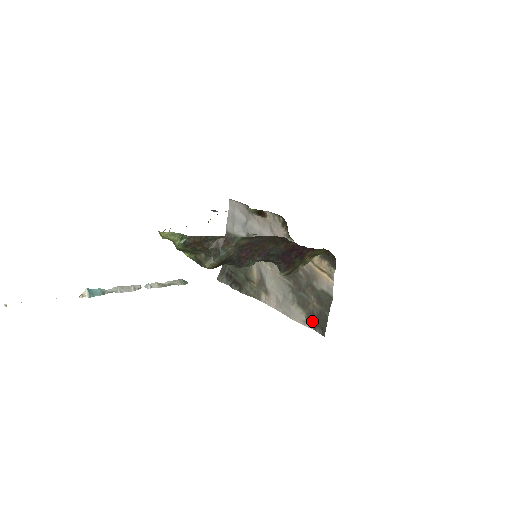
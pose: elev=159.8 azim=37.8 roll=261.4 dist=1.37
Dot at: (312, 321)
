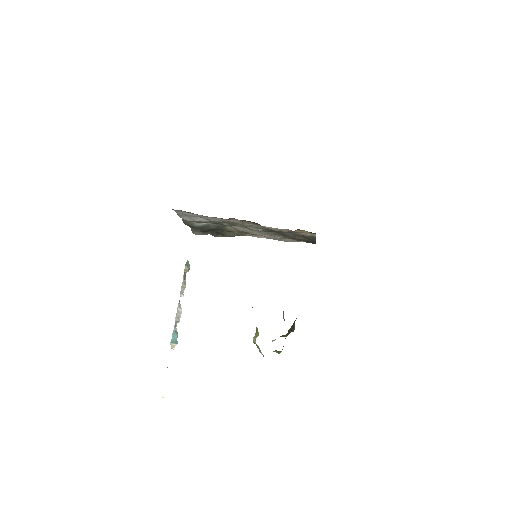
Dot at: occluded
